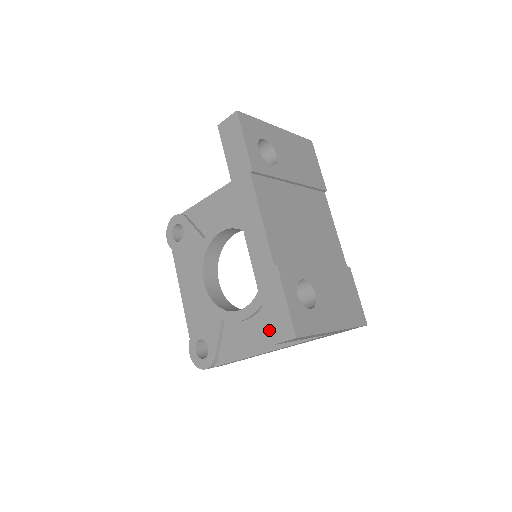
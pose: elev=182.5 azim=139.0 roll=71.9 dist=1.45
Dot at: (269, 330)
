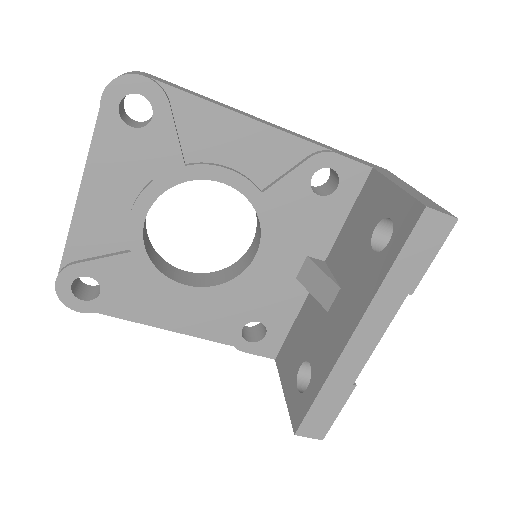
Dot at: (303, 425)
